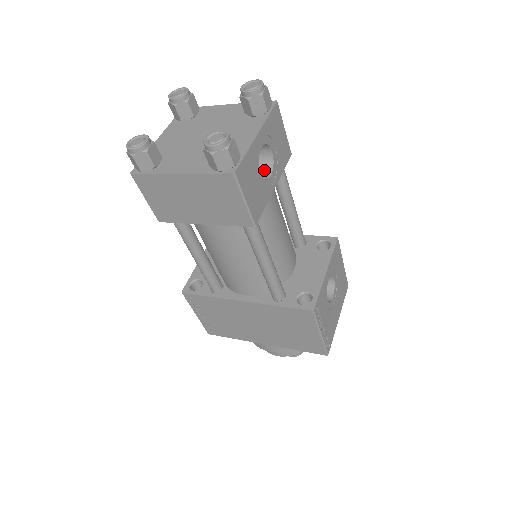
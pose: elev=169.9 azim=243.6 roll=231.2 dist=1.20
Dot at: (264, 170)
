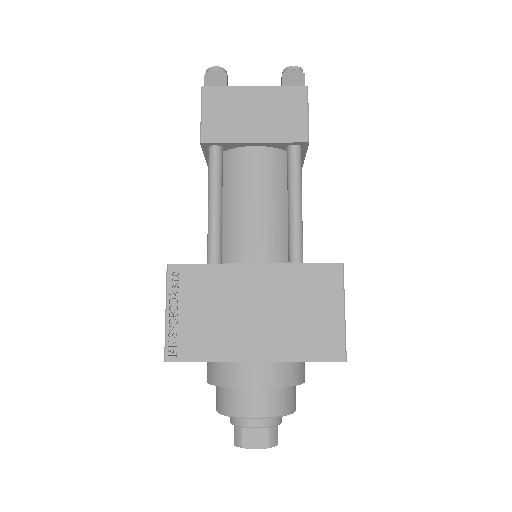
Dot at: occluded
